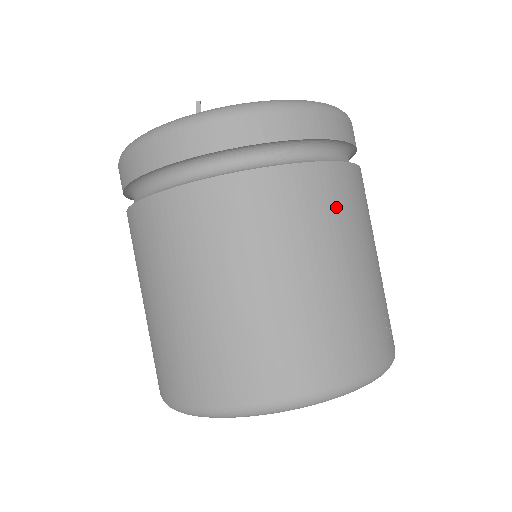
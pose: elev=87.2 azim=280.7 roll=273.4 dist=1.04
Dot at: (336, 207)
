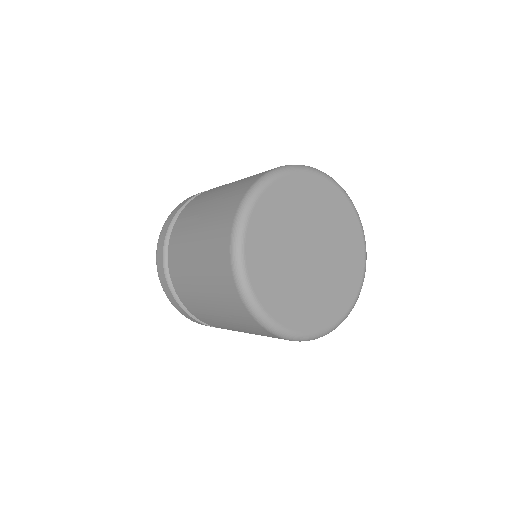
Dot at: occluded
